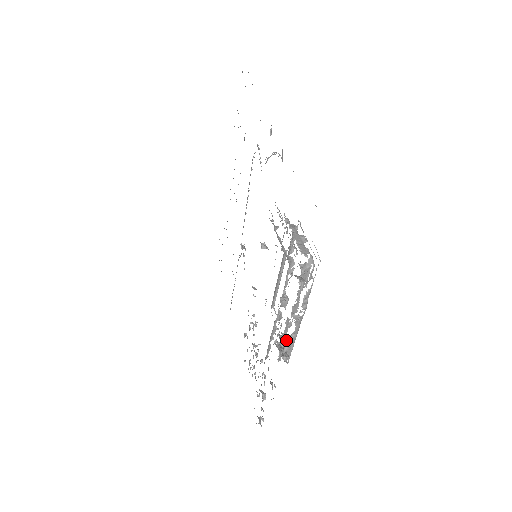
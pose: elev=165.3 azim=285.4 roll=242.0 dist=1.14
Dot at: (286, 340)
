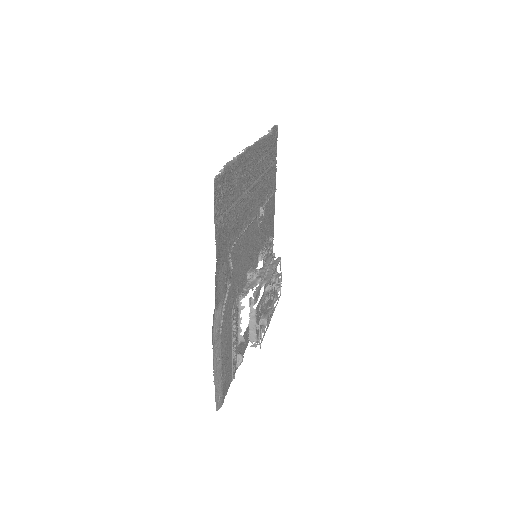
Dot at: occluded
